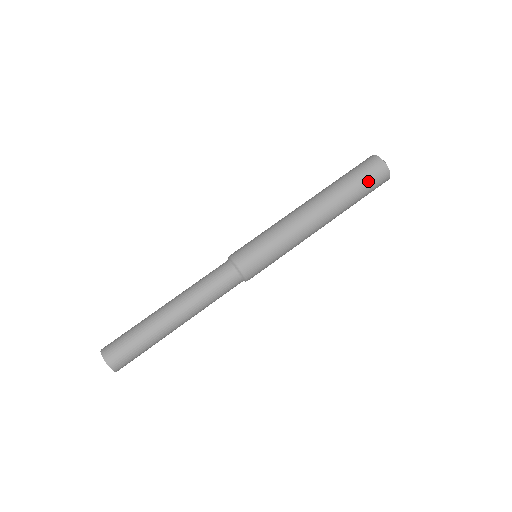
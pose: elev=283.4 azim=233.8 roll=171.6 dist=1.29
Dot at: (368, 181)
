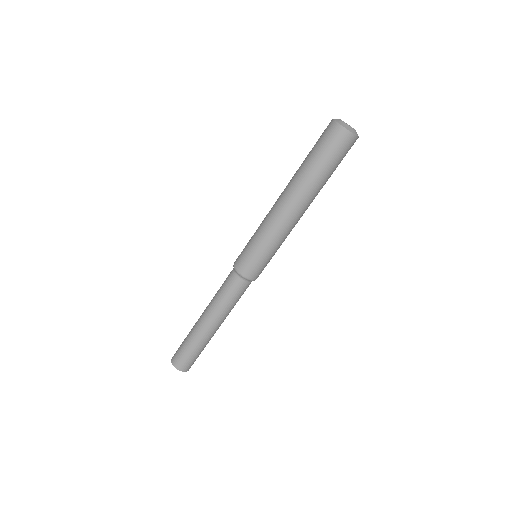
Dot at: (338, 158)
